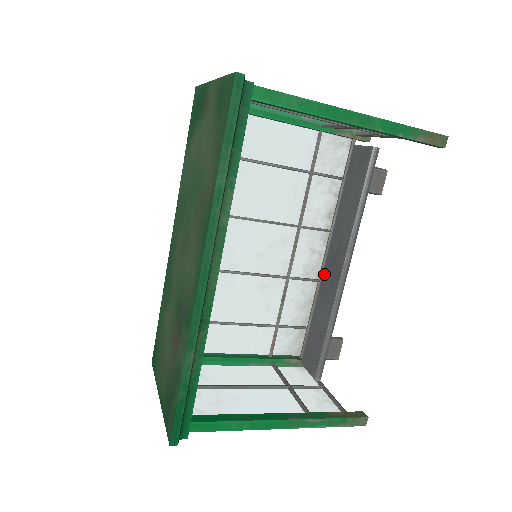
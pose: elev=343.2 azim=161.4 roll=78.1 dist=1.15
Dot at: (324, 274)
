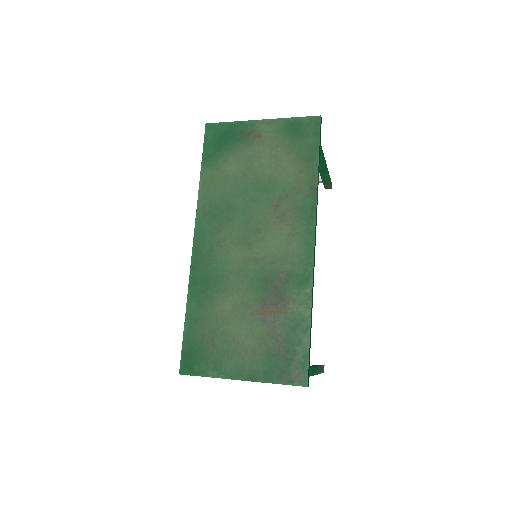
Dot at: occluded
